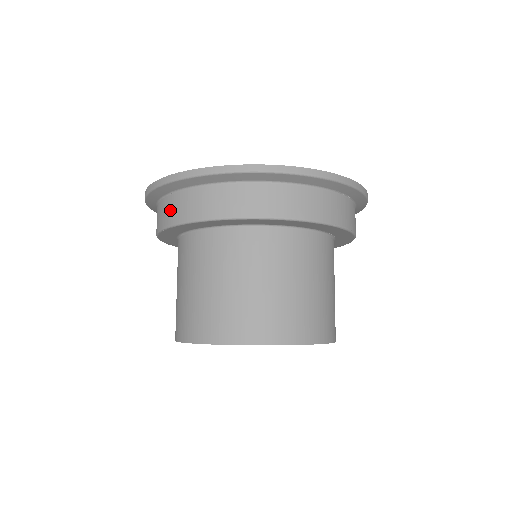
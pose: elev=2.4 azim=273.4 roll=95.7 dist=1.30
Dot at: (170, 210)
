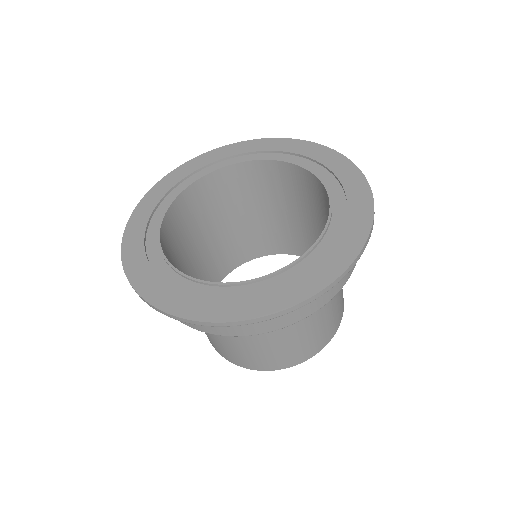
Dot at: occluded
